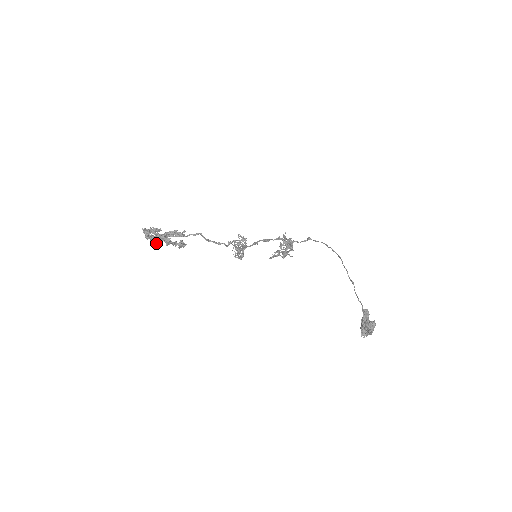
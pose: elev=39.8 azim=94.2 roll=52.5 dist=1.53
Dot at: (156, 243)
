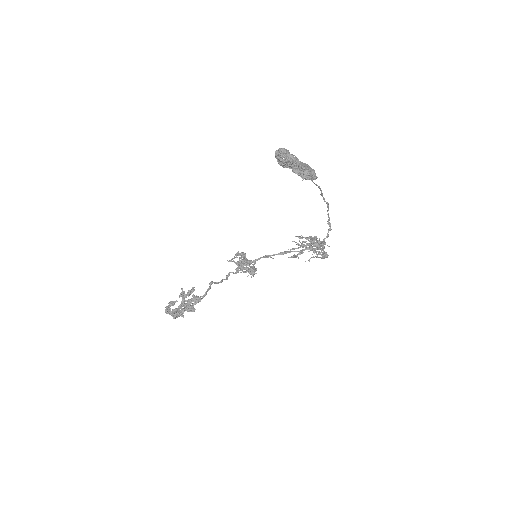
Dot at: (182, 316)
